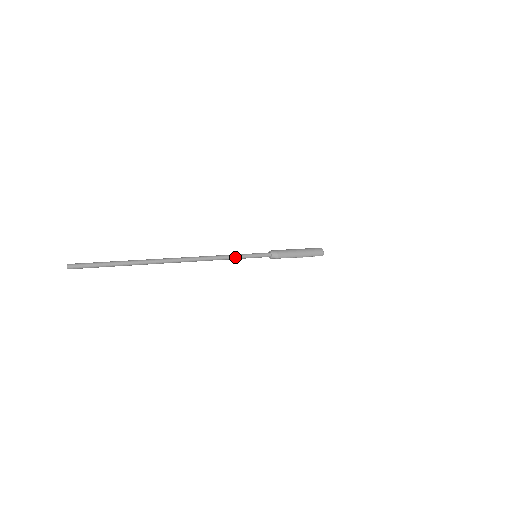
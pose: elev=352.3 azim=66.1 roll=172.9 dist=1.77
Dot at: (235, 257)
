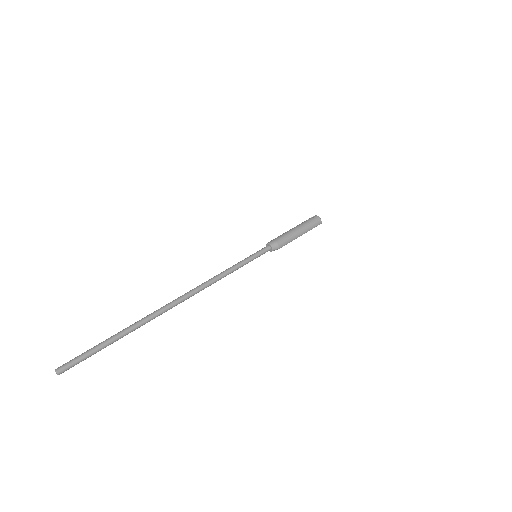
Dot at: (236, 268)
